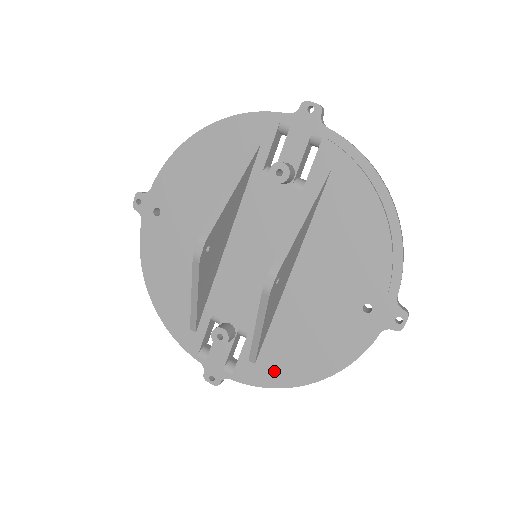
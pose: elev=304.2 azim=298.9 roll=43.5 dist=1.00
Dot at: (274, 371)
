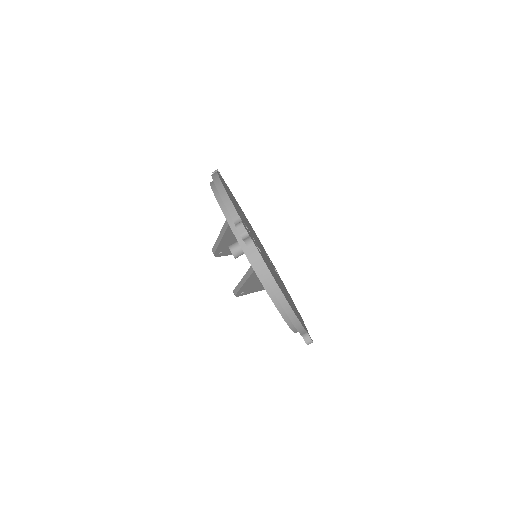
Dot at: occluded
